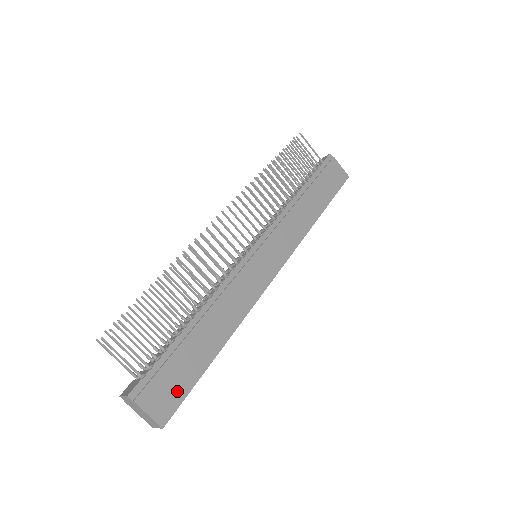
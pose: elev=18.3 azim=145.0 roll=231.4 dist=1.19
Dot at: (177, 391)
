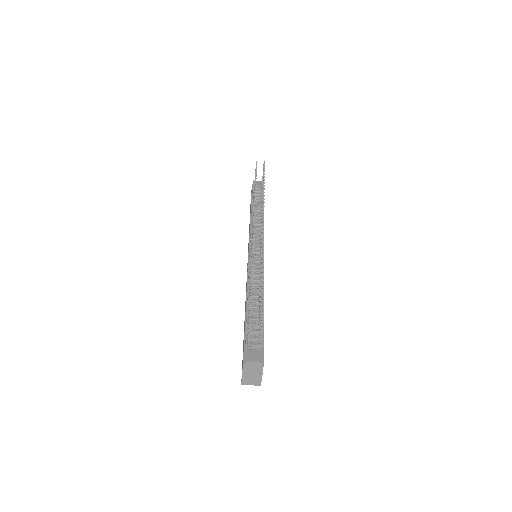
Dot at: occluded
